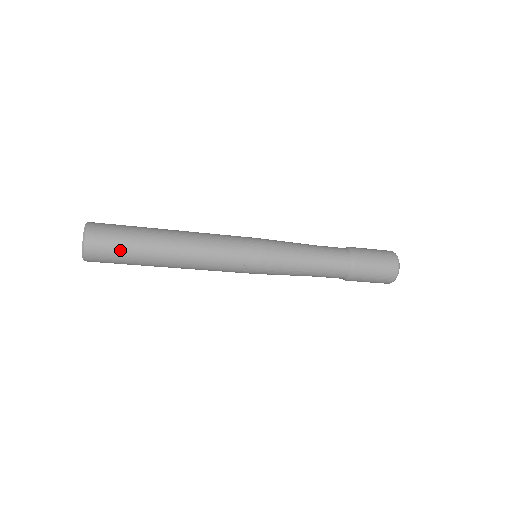
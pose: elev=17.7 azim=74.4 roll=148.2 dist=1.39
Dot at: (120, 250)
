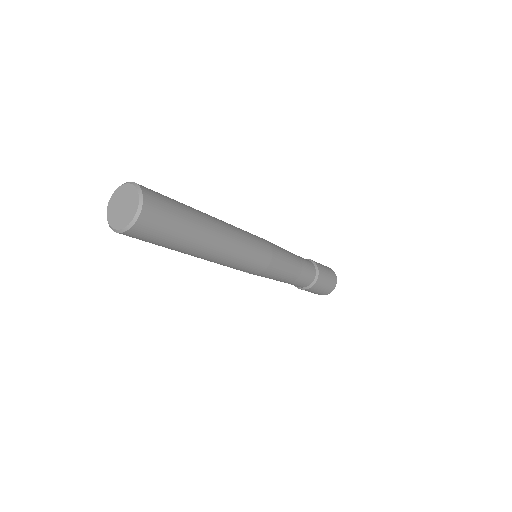
Dot at: (161, 241)
